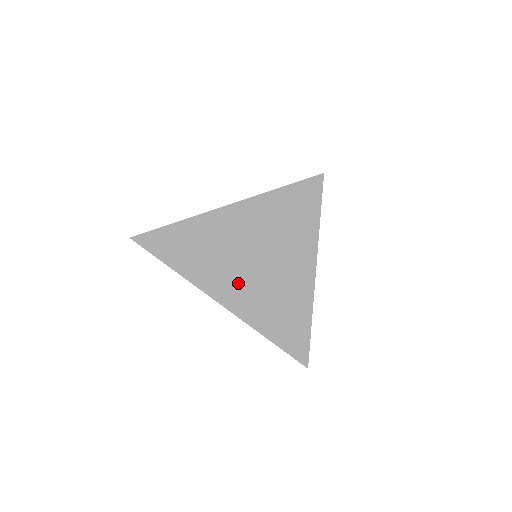
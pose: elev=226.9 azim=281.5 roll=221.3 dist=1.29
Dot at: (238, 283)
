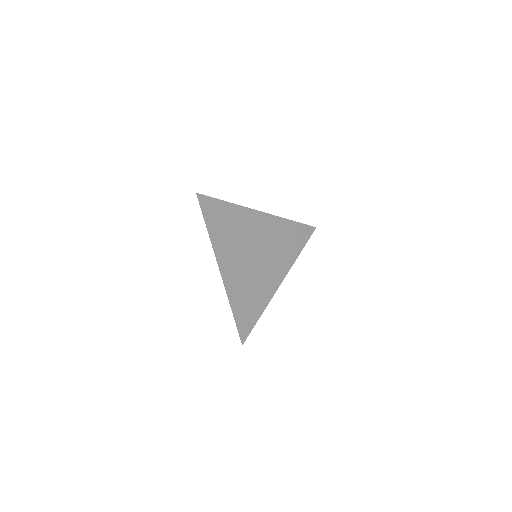
Dot at: (238, 267)
